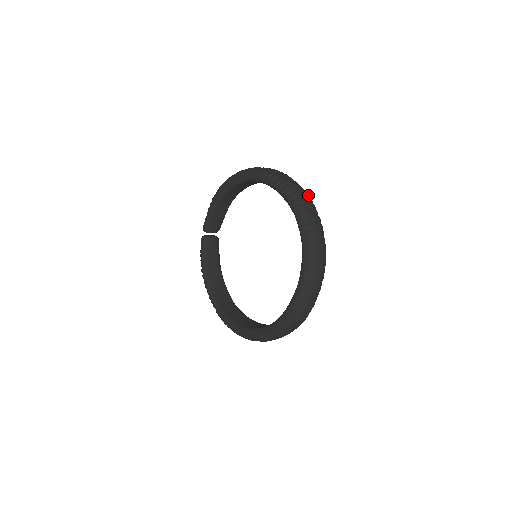
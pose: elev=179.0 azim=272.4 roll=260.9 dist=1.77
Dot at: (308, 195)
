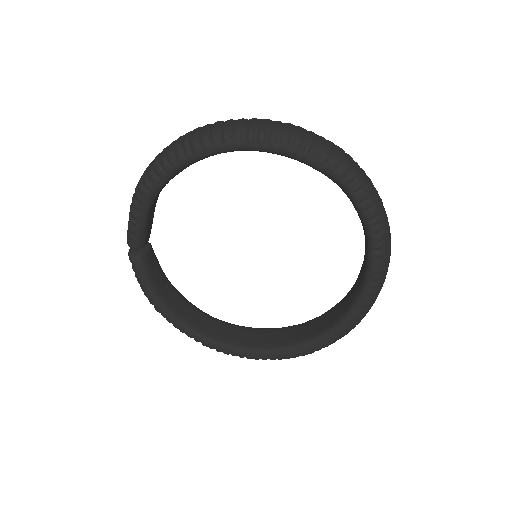
Dot at: (342, 149)
